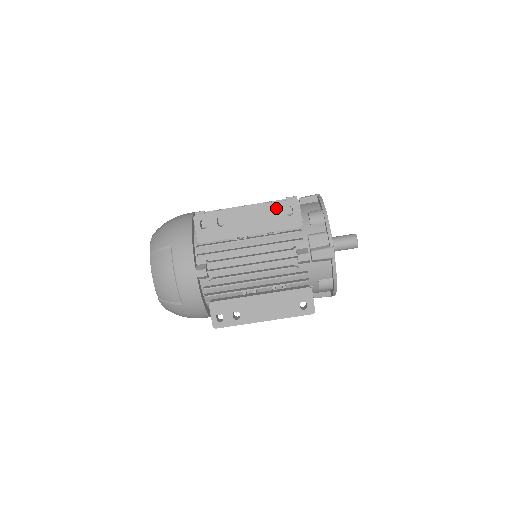
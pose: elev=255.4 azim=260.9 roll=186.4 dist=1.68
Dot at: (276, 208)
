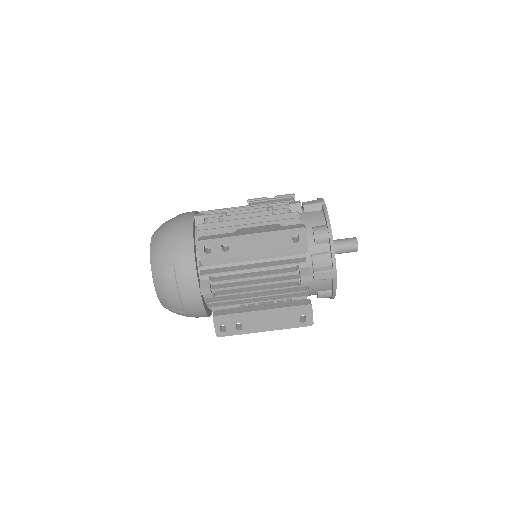
Dot at: (282, 235)
